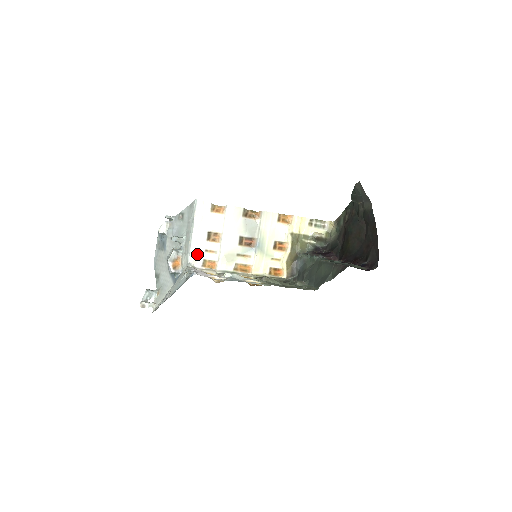
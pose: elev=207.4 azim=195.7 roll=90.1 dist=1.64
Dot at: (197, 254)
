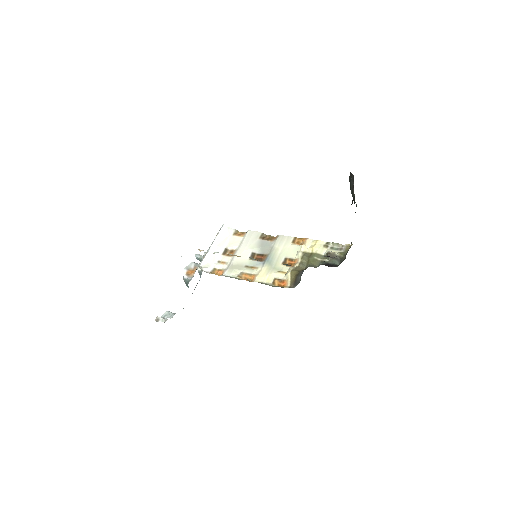
Dot at: (210, 263)
